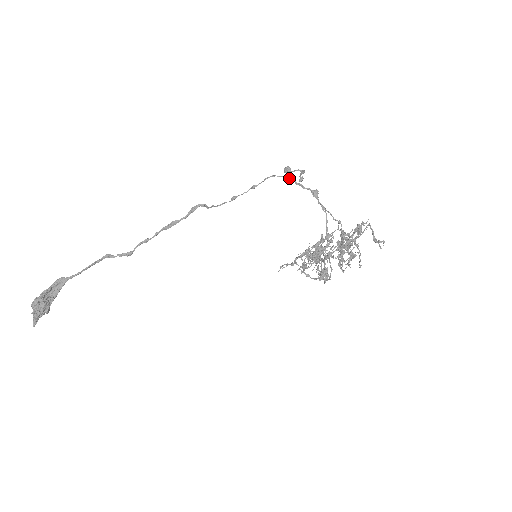
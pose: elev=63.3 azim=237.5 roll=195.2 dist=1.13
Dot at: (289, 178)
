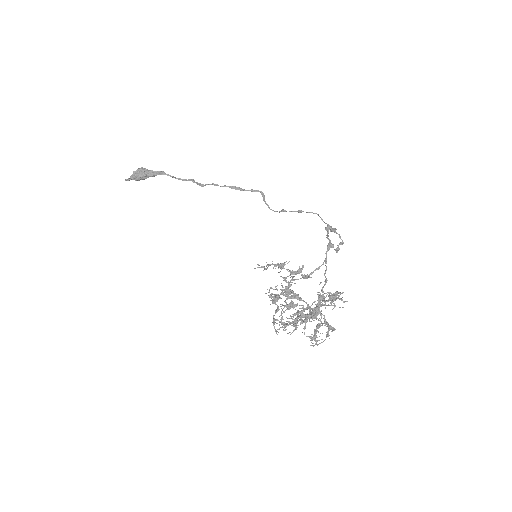
Dot at: (326, 227)
